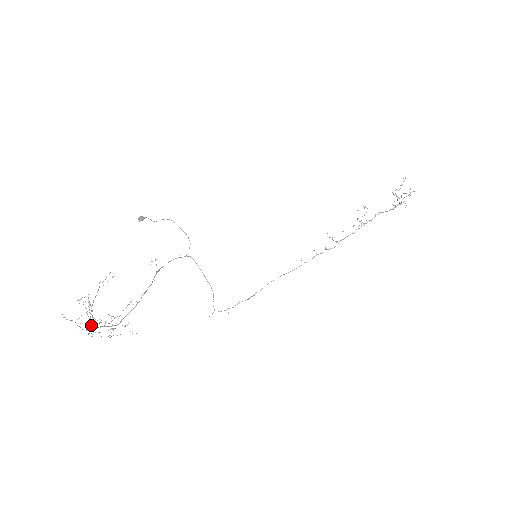
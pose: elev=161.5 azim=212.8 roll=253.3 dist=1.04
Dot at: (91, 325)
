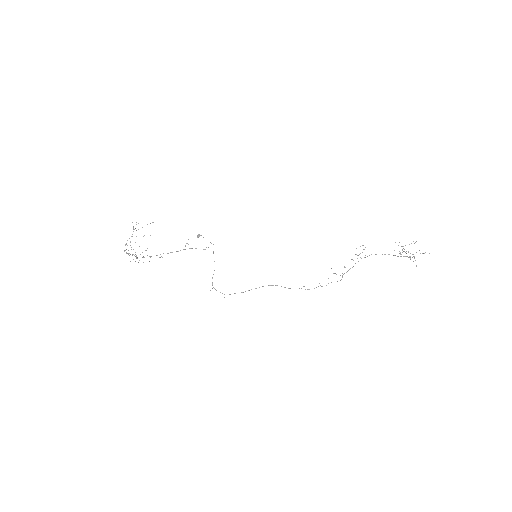
Dot at: occluded
